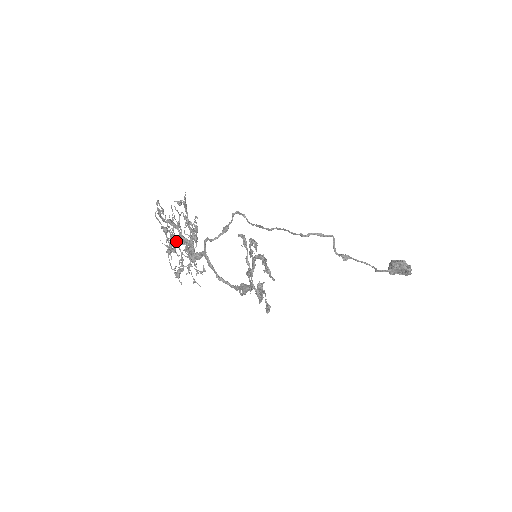
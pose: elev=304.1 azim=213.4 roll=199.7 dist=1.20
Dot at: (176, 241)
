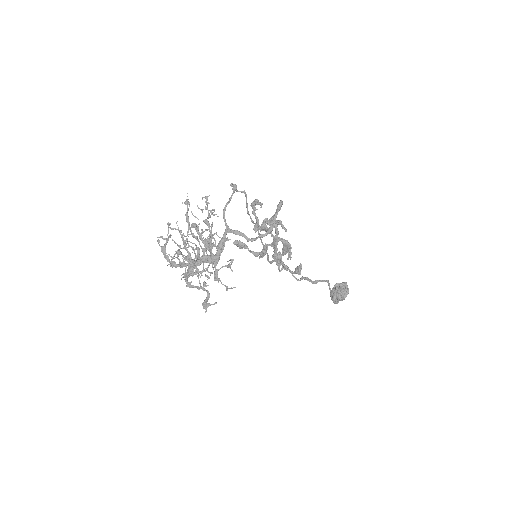
Dot at: occluded
